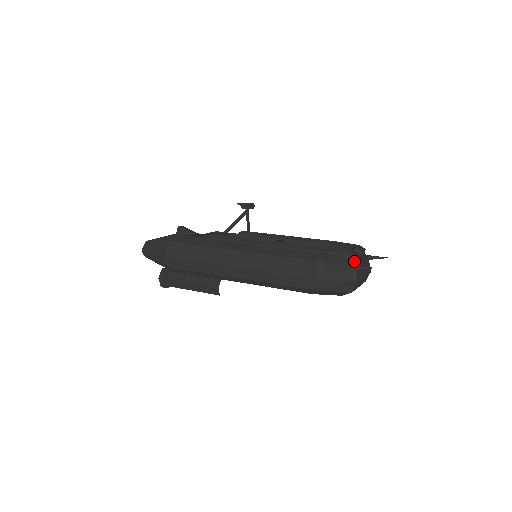
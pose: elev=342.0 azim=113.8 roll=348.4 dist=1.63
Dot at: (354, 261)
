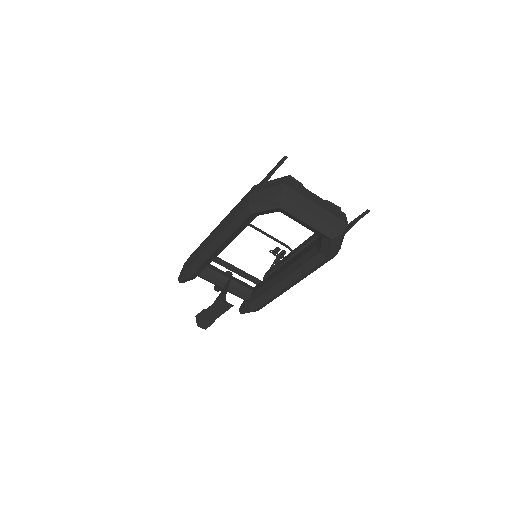
Dot at: (289, 178)
